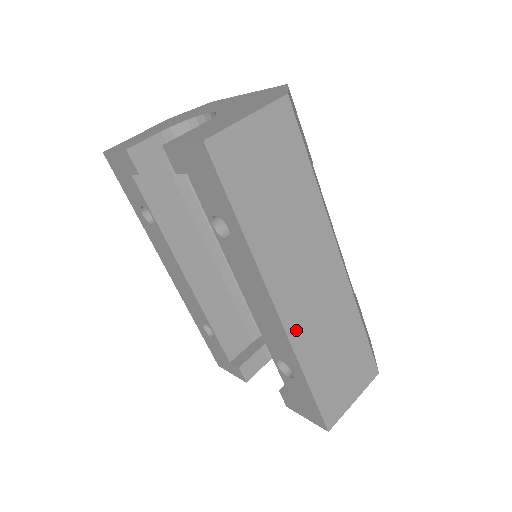
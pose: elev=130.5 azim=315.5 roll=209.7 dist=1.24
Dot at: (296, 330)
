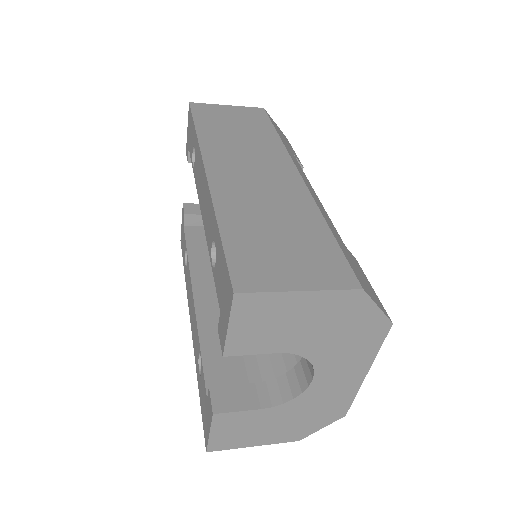
Dot at: (222, 187)
